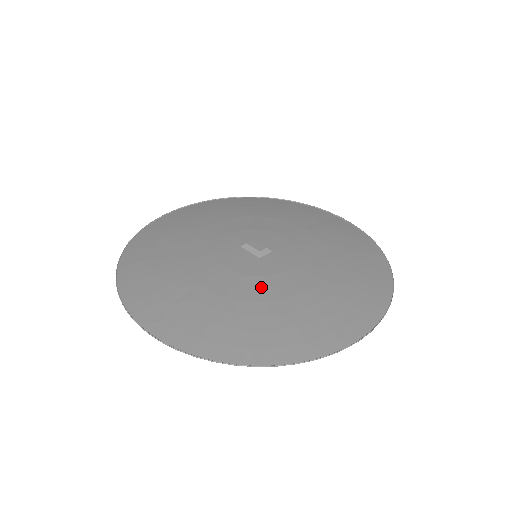
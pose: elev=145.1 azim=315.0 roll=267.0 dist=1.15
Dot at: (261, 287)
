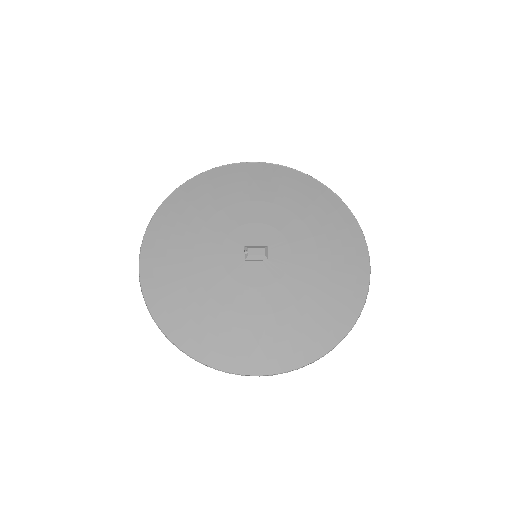
Dot at: (294, 283)
